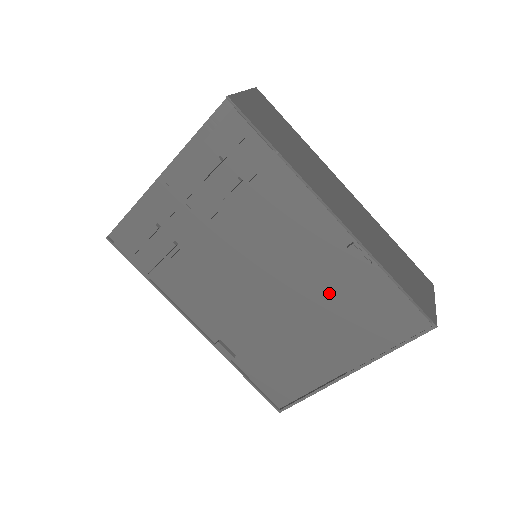
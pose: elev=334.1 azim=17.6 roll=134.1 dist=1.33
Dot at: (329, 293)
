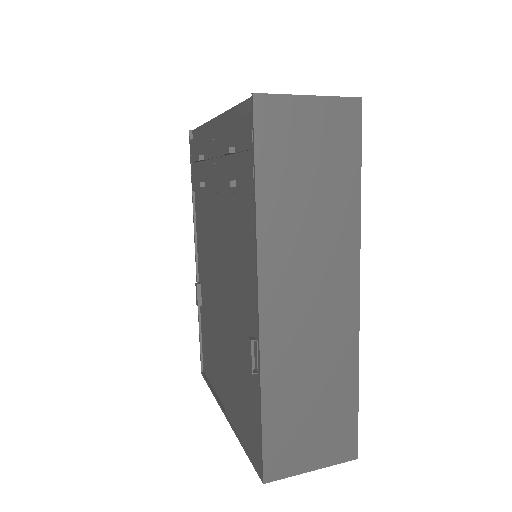
Dot at: (237, 349)
